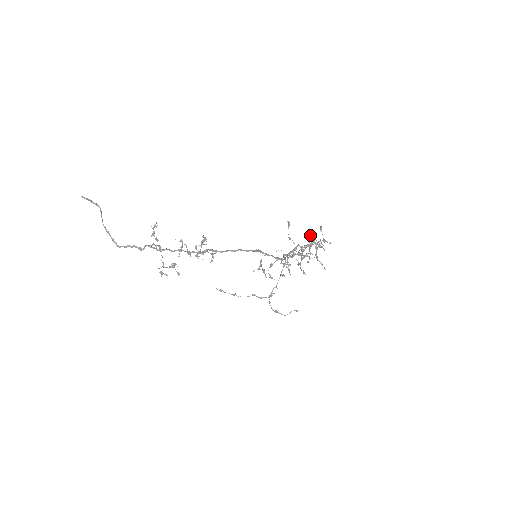
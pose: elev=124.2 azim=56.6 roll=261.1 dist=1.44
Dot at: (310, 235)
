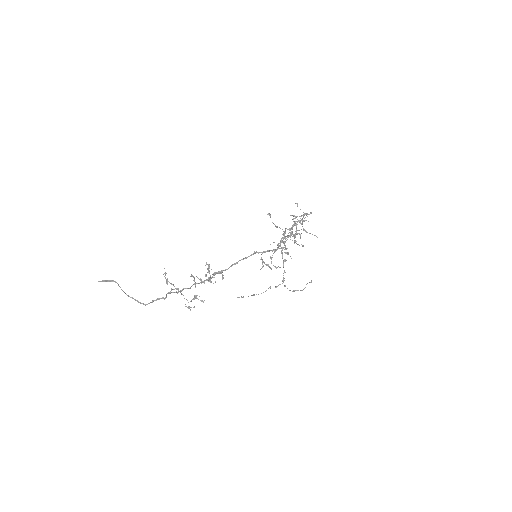
Dot at: (291, 215)
